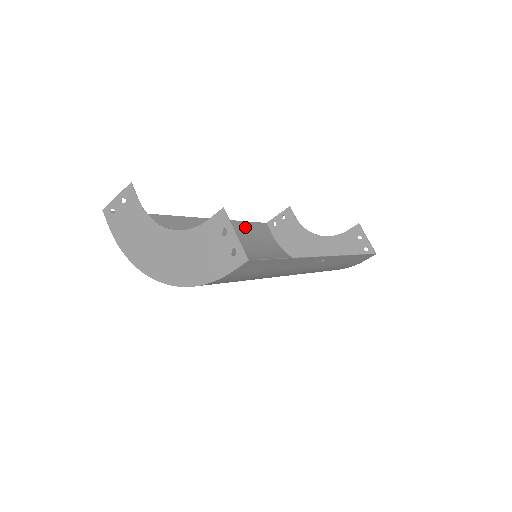
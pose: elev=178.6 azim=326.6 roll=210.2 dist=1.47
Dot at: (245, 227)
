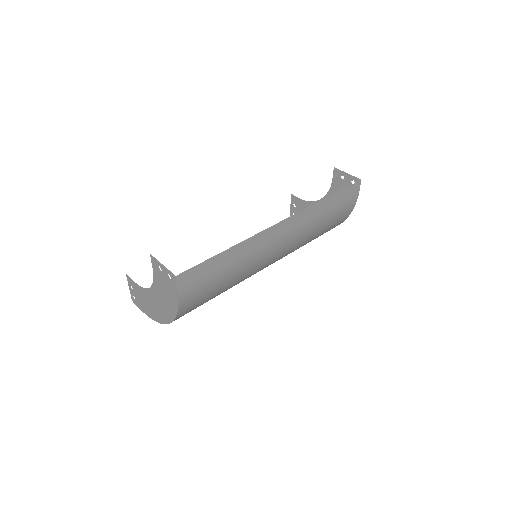
Dot at: occluded
